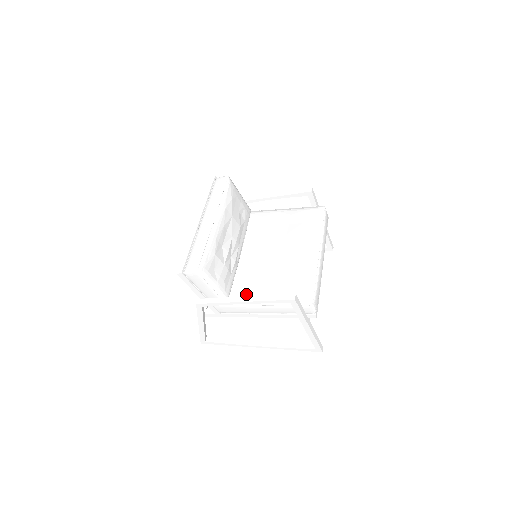
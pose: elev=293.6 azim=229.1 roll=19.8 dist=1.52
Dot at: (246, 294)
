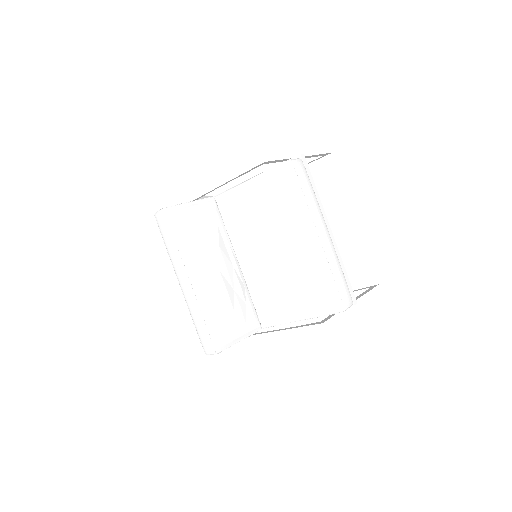
Dot at: (274, 315)
